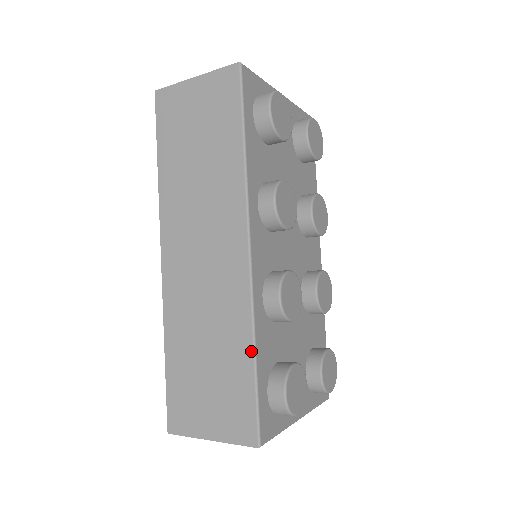
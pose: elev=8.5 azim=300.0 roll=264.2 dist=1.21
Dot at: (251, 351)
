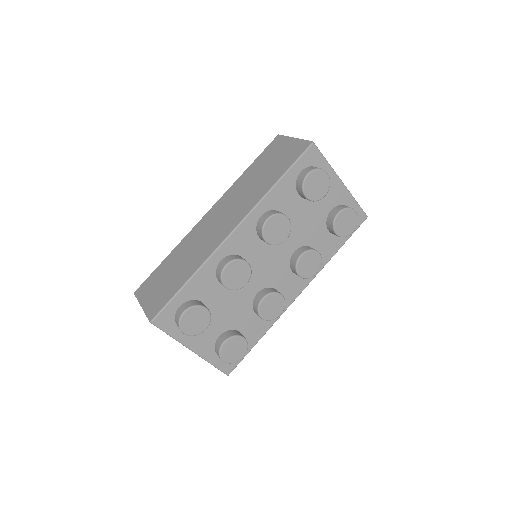
Dot at: (190, 277)
